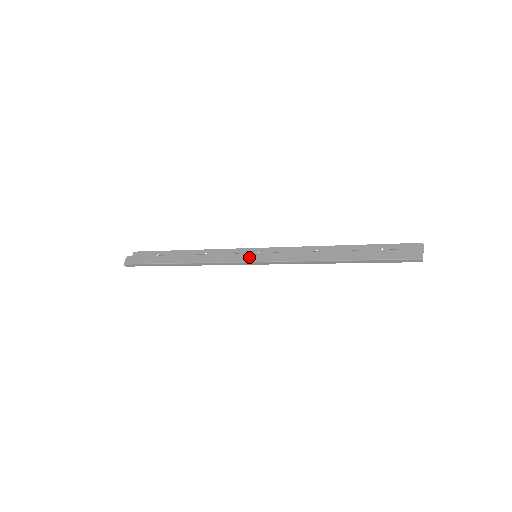
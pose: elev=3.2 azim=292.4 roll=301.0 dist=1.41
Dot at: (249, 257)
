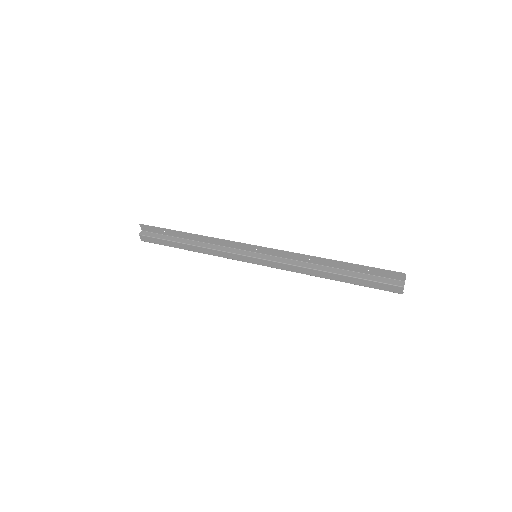
Dot at: (251, 260)
